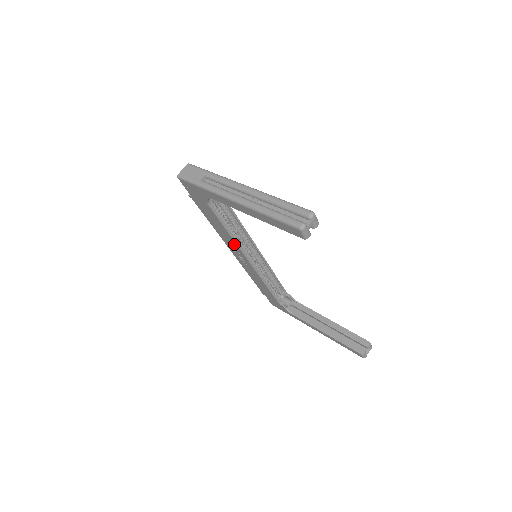
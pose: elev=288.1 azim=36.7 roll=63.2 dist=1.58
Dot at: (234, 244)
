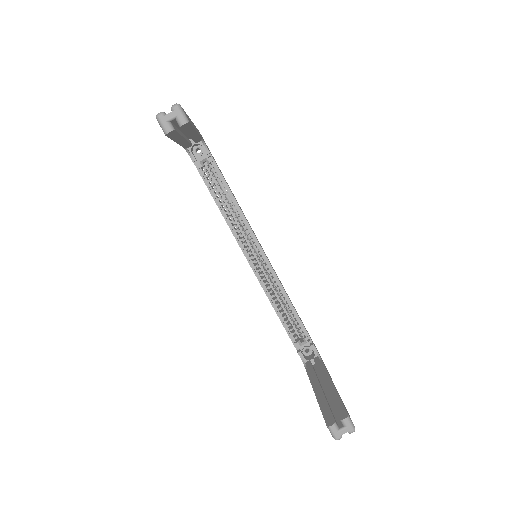
Dot at: (231, 231)
